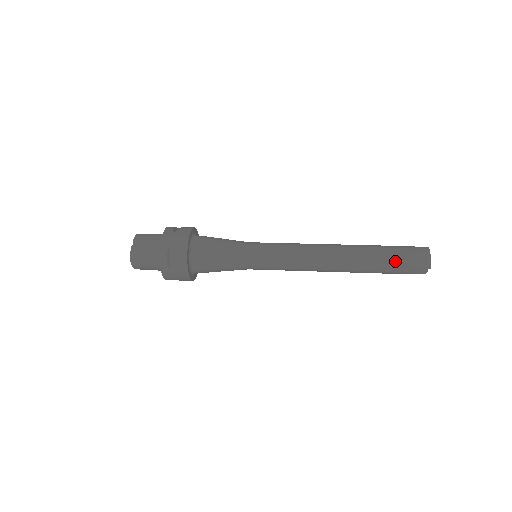
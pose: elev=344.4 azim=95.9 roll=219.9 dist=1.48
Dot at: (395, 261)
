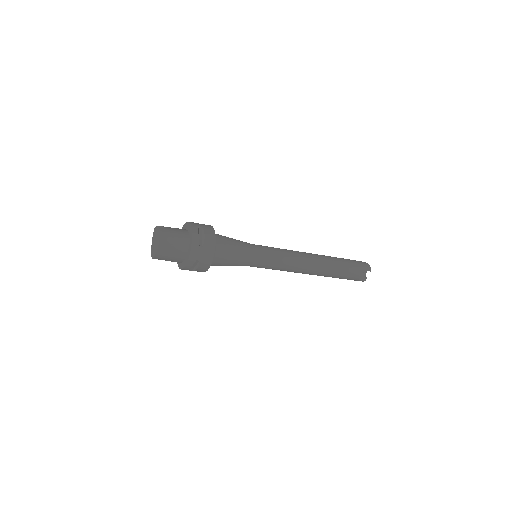
Dot at: (350, 263)
